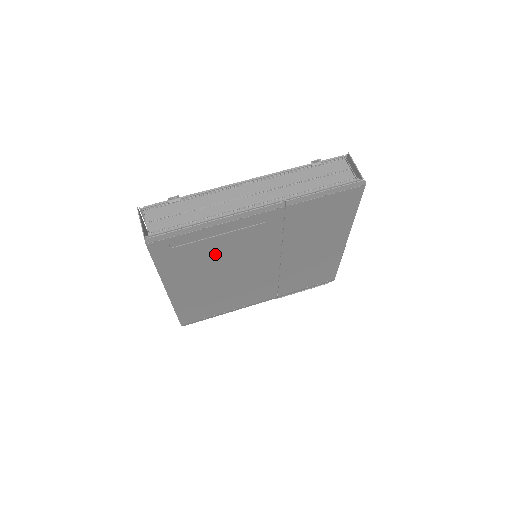
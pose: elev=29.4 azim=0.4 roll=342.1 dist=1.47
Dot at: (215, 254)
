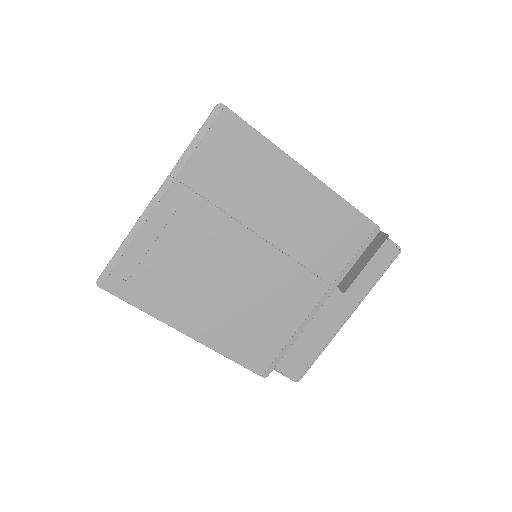
Dot at: (178, 266)
